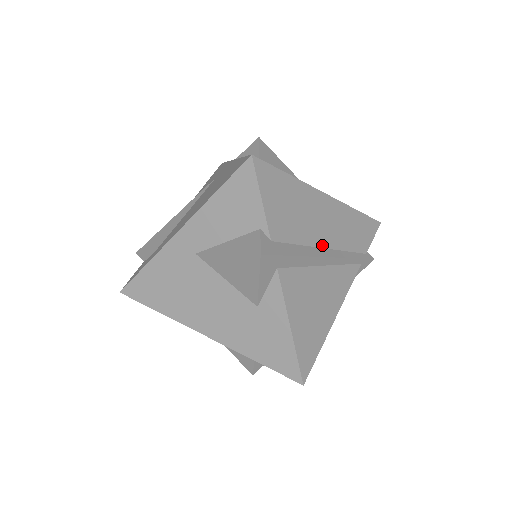
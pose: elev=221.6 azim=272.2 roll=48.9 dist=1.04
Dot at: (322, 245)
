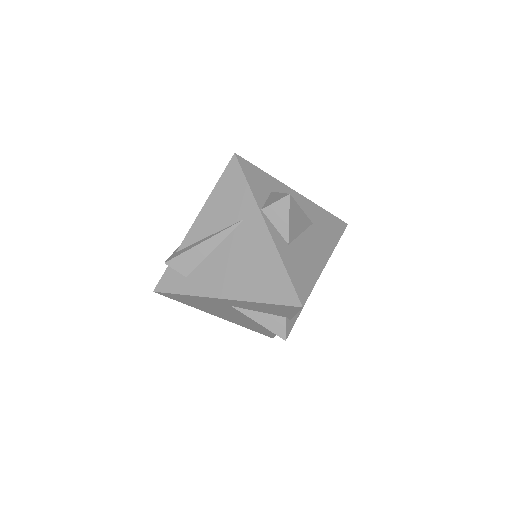
Dot at: occluded
